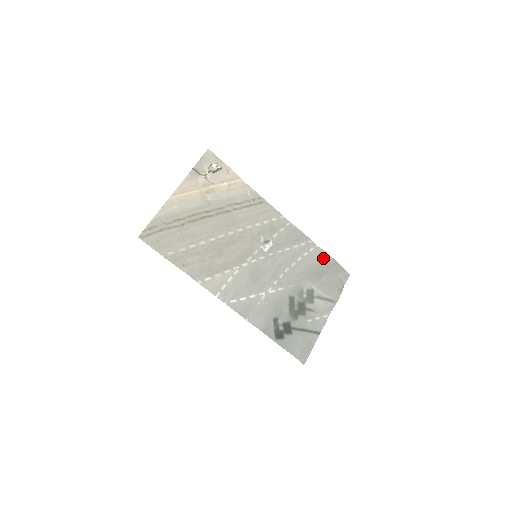
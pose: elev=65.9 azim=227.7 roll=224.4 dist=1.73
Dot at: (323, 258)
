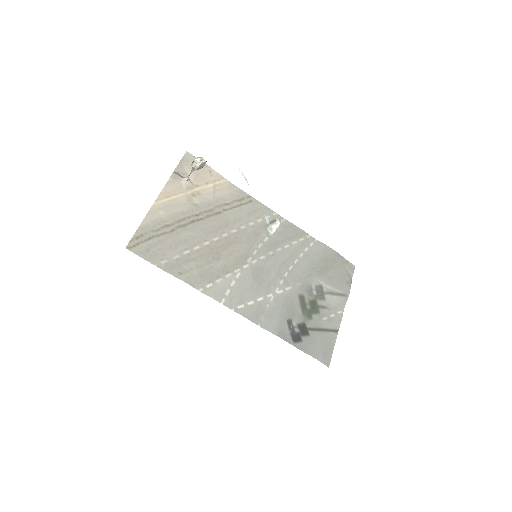
Dot at: (325, 252)
